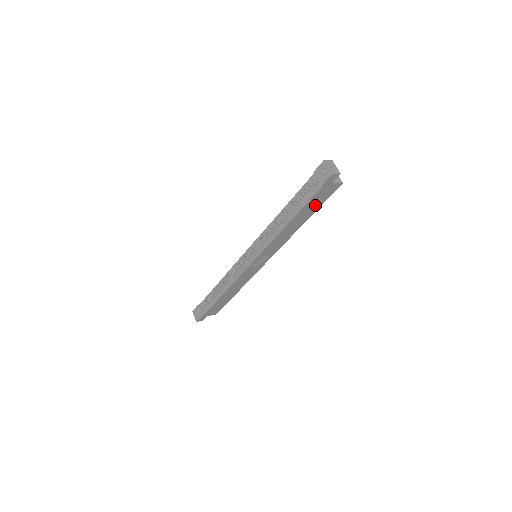
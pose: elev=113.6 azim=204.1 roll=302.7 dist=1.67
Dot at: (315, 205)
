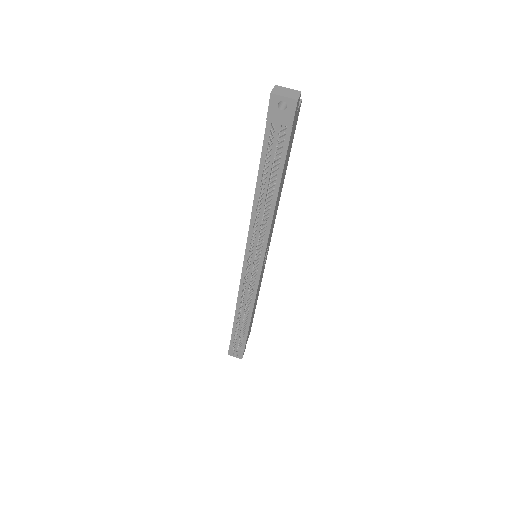
Dot at: (288, 152)
